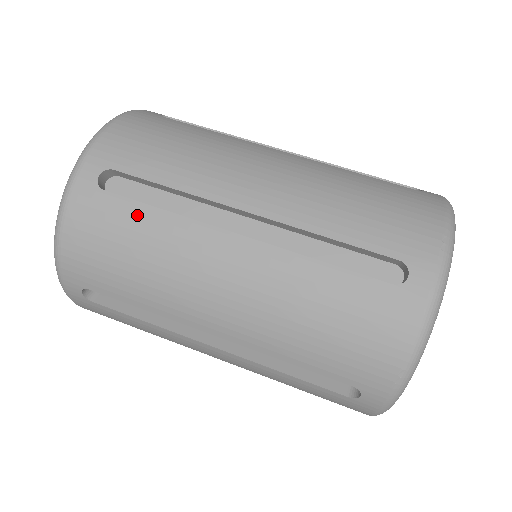
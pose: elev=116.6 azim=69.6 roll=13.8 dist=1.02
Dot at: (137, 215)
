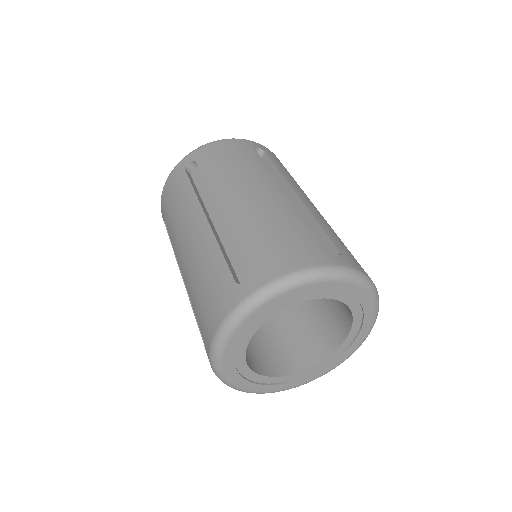
Dot at: (185, 188)
